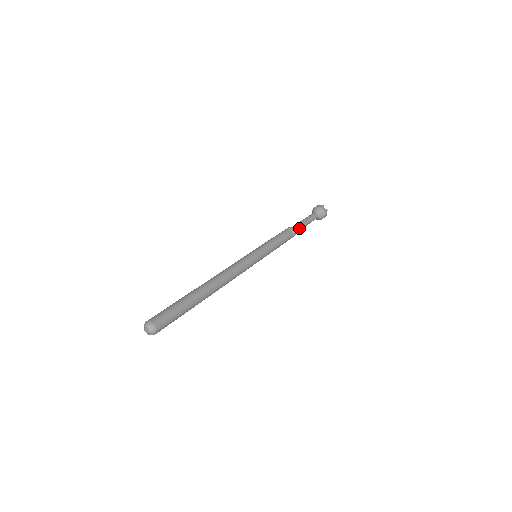
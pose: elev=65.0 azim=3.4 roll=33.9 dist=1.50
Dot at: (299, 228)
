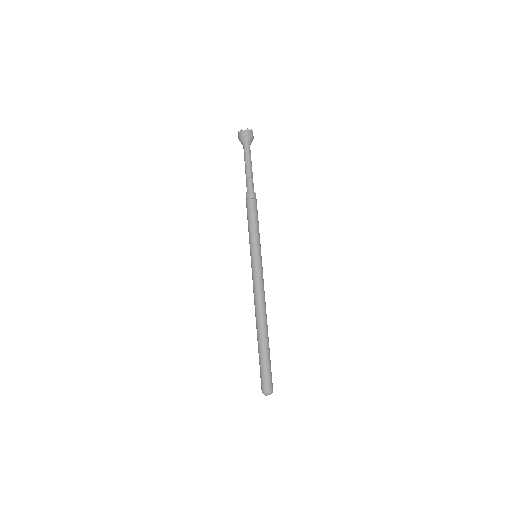
Dot at: (253, 185)
